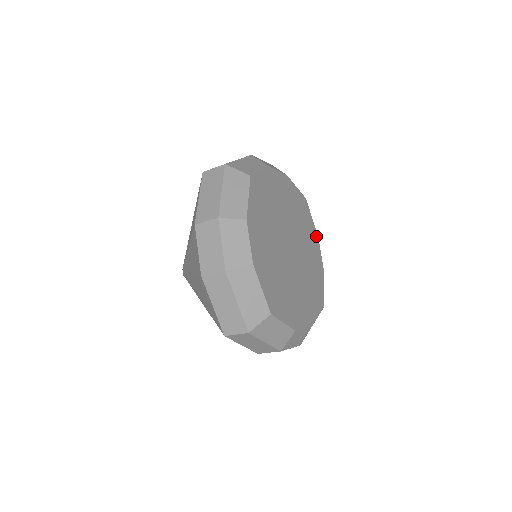
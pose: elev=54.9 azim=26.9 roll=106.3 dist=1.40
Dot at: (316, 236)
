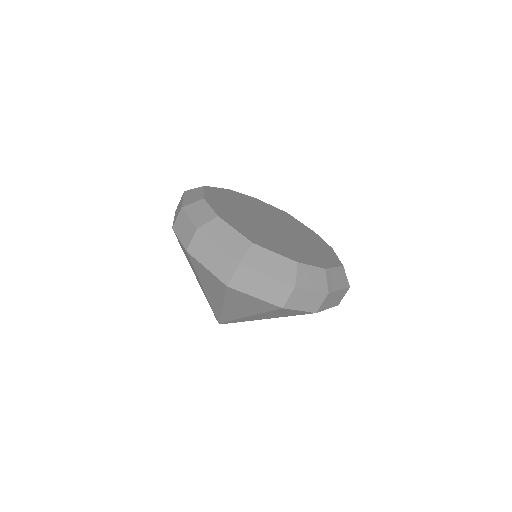
Dot at: (311, 231)
